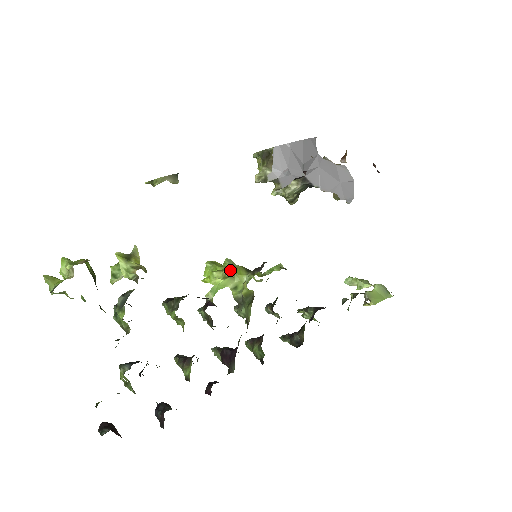
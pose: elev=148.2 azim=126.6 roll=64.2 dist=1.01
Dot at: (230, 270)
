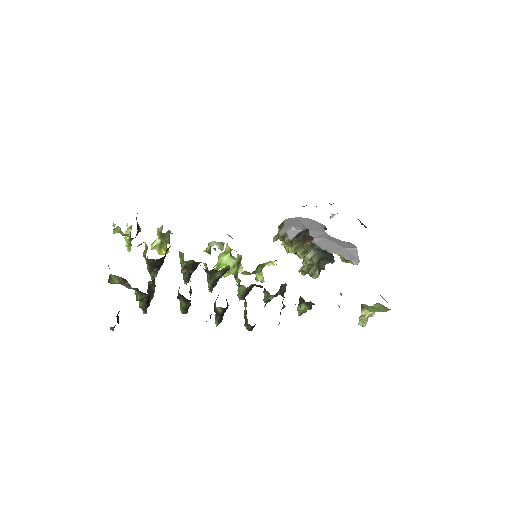
Dot at: occluded
